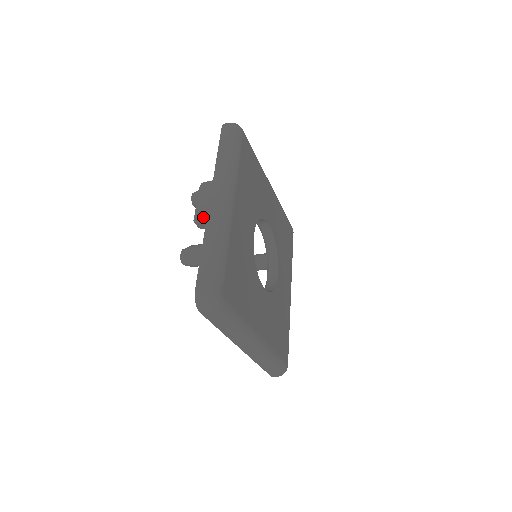
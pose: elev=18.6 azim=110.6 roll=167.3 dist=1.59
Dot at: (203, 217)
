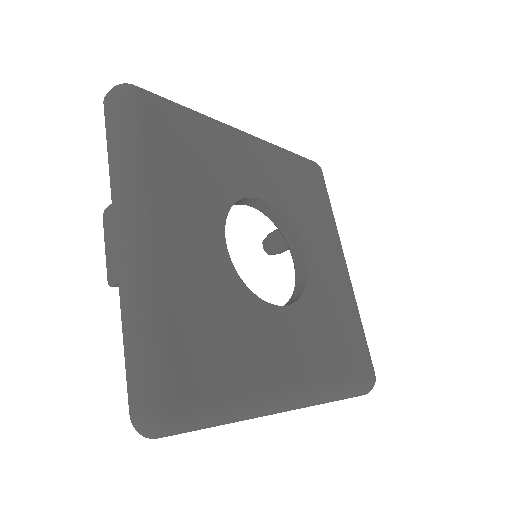
Dot at: (115, 273)
